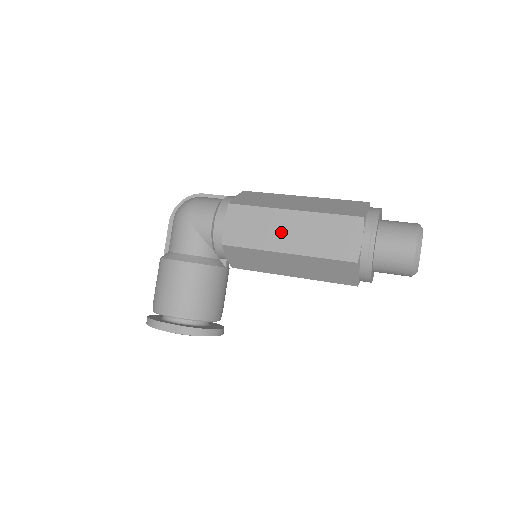
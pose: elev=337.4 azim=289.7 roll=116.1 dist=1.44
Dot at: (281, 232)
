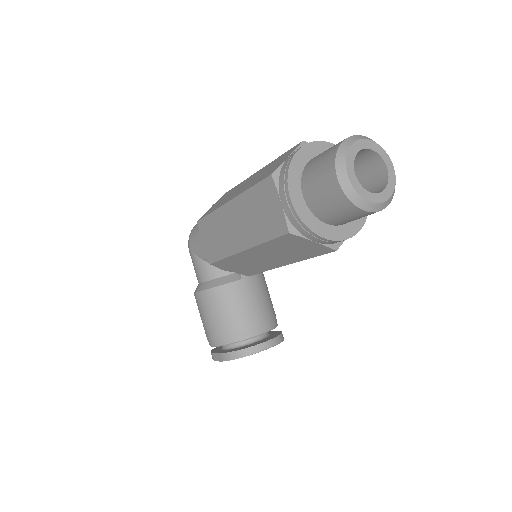
Dot at: (231, 230)
